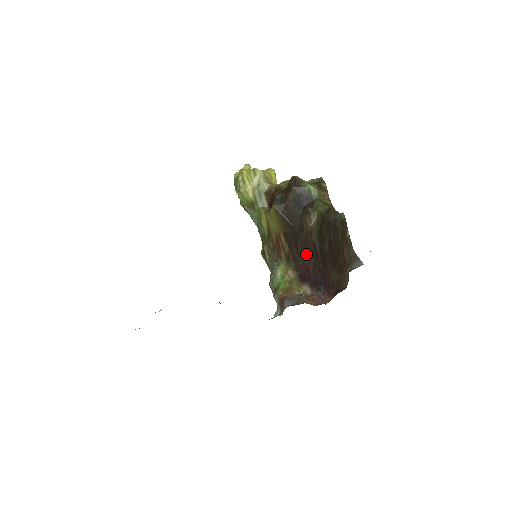
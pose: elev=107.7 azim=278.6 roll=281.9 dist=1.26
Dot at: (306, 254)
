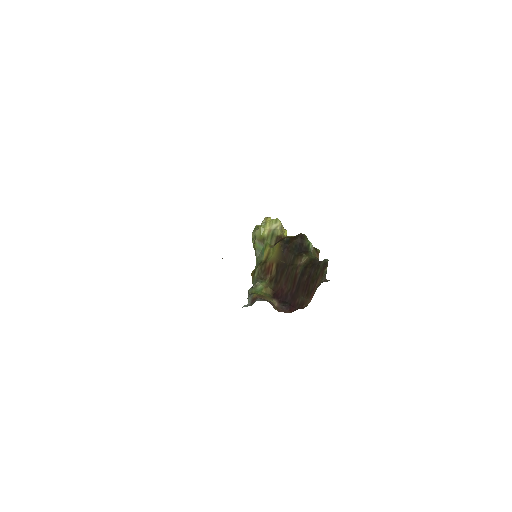
Dot at: (286, 281)
